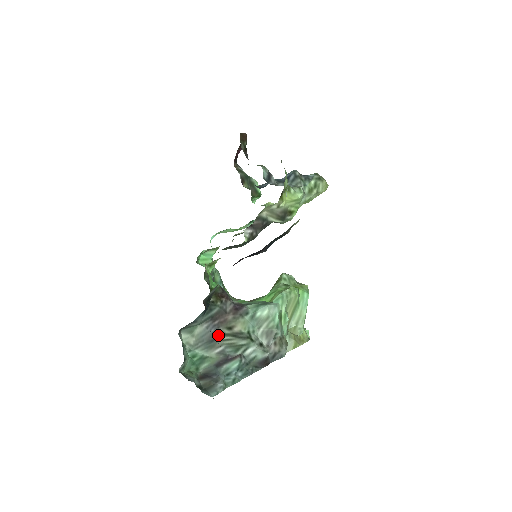
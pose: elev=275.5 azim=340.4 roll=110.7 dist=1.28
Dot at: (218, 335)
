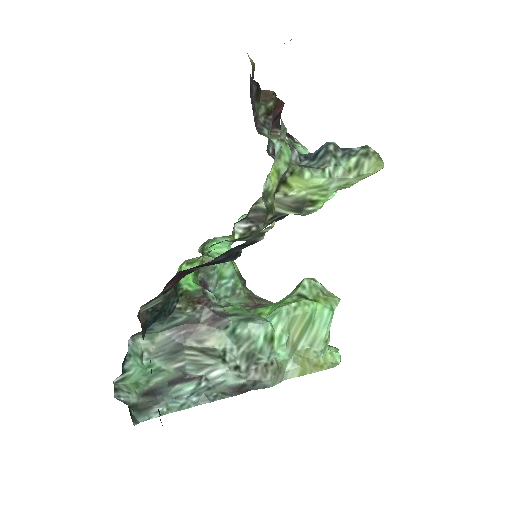
Dot at: (183, 347)
